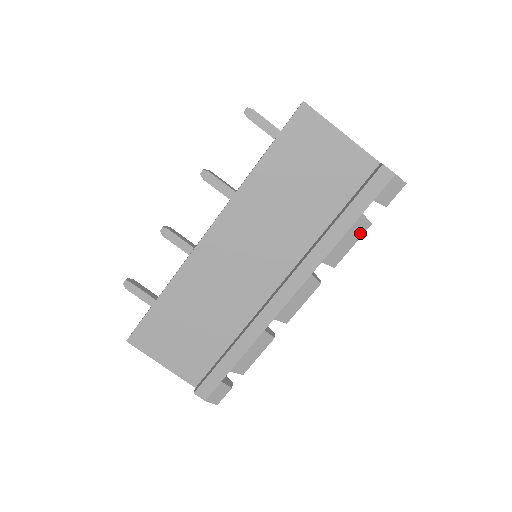
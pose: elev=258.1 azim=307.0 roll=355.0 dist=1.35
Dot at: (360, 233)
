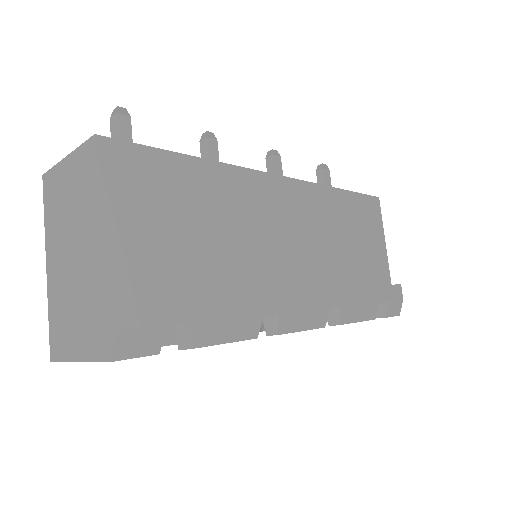
Dot at: (367, 317)
